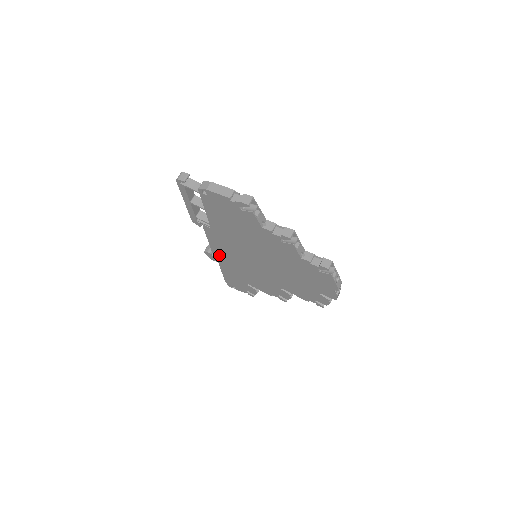
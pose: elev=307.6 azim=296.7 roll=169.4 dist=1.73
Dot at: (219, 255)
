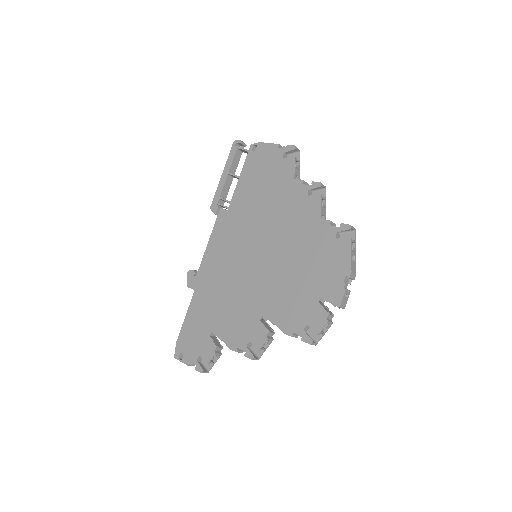
Dot at: (206, 269)
